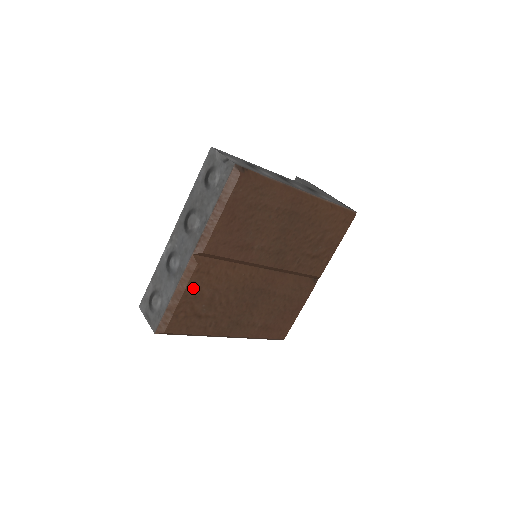
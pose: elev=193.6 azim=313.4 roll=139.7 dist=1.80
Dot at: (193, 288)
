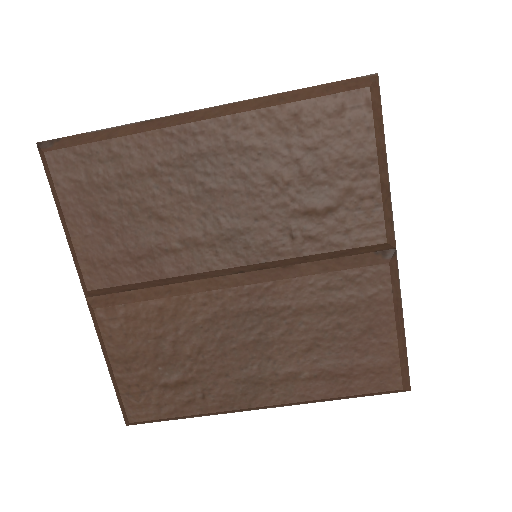
Dot at: (119, 347)
